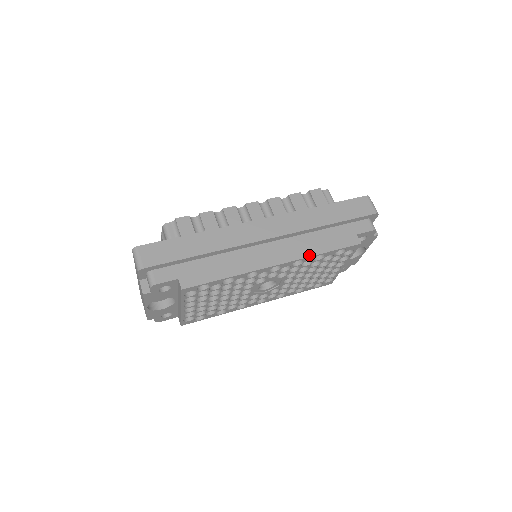
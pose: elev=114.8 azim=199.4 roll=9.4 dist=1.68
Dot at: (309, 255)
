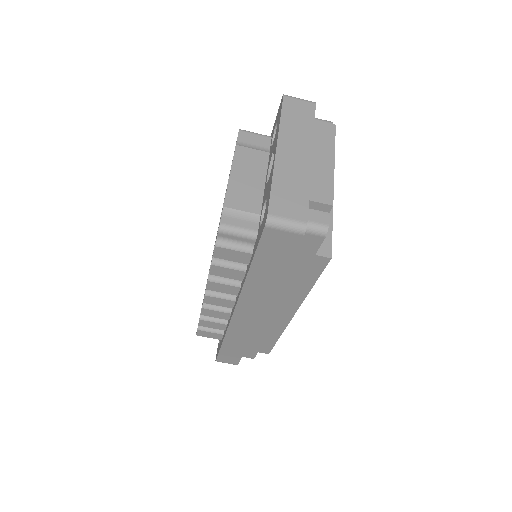
Dot at: (303, 298)
